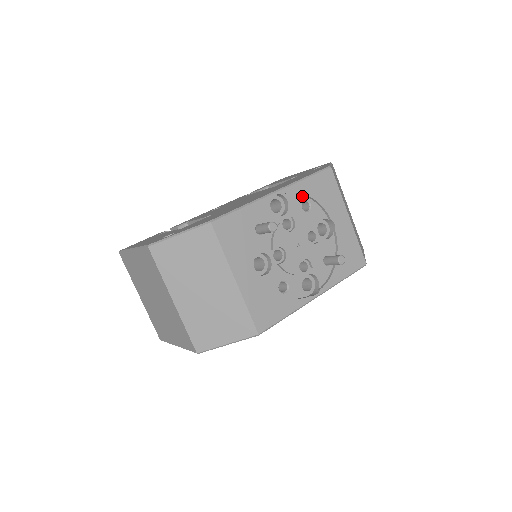
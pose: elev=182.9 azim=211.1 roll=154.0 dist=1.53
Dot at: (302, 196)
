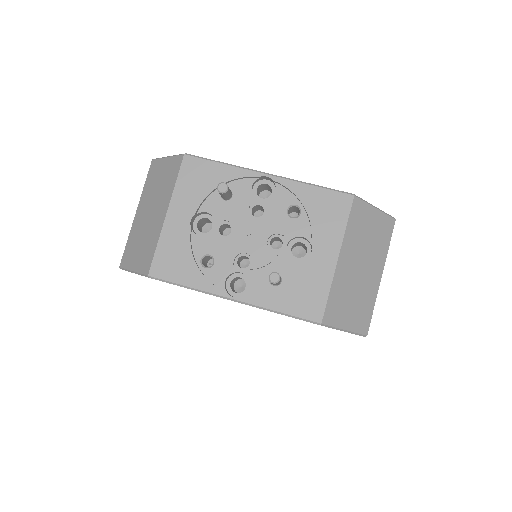
Dot at: (297, 199)
